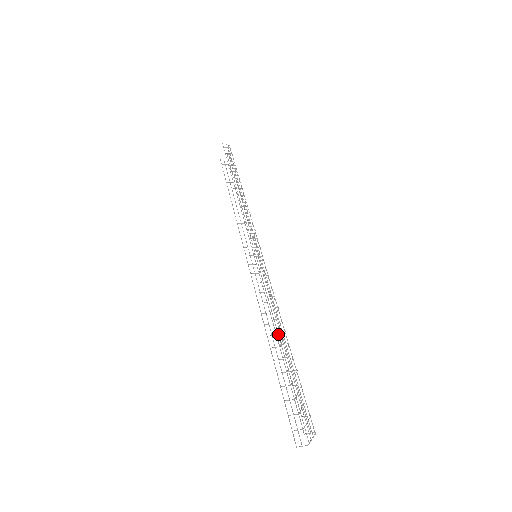
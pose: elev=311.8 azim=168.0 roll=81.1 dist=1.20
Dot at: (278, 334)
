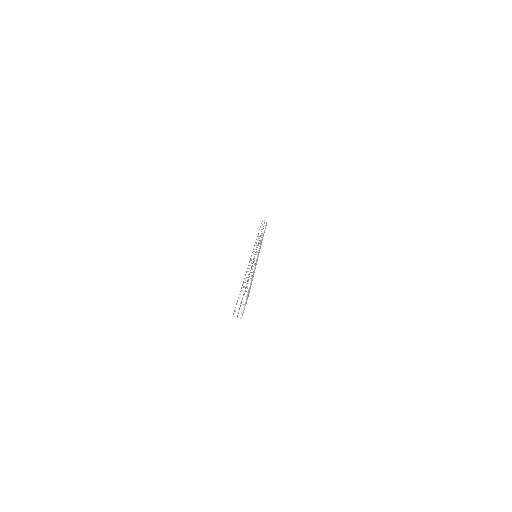
Dot at: occluded
